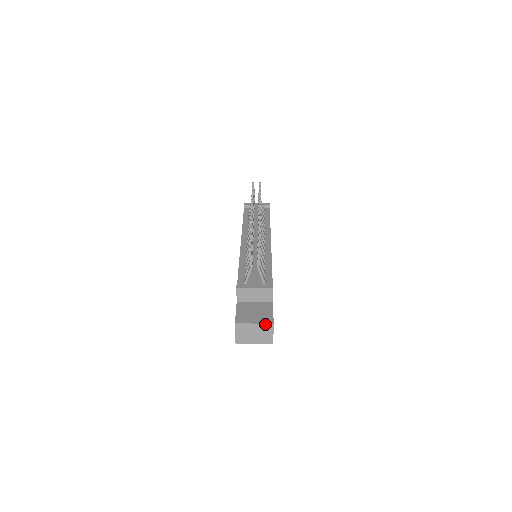
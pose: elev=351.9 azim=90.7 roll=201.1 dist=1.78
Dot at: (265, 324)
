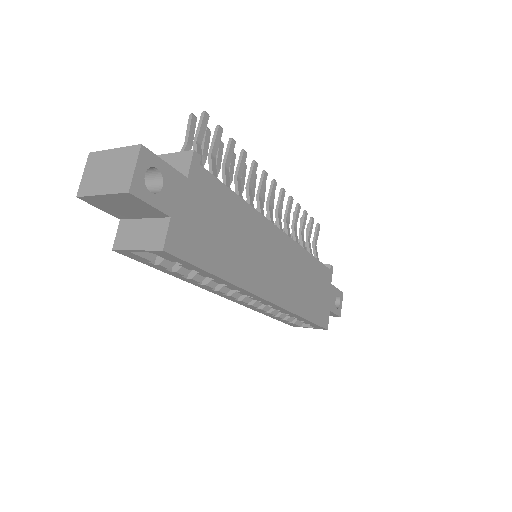
Dot at: (129, 148)
